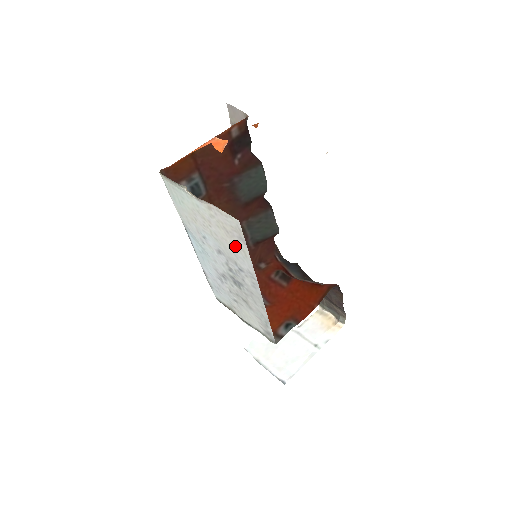
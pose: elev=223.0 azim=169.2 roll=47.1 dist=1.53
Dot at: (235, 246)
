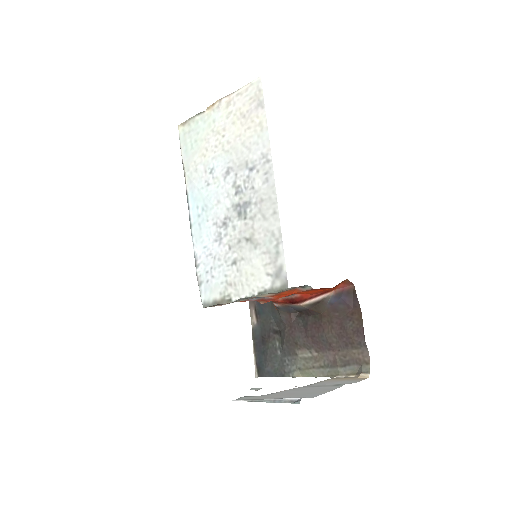
Dot at: (250, 130)
